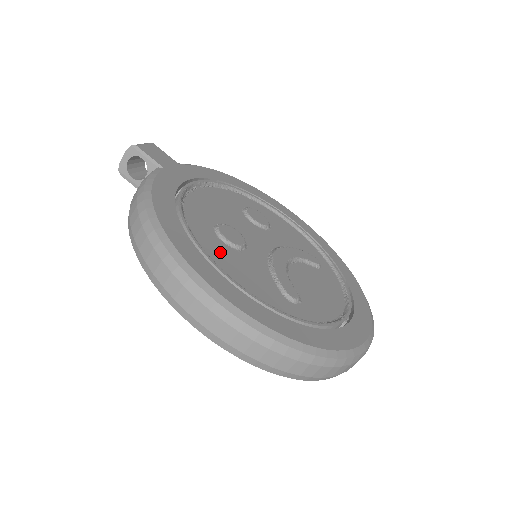
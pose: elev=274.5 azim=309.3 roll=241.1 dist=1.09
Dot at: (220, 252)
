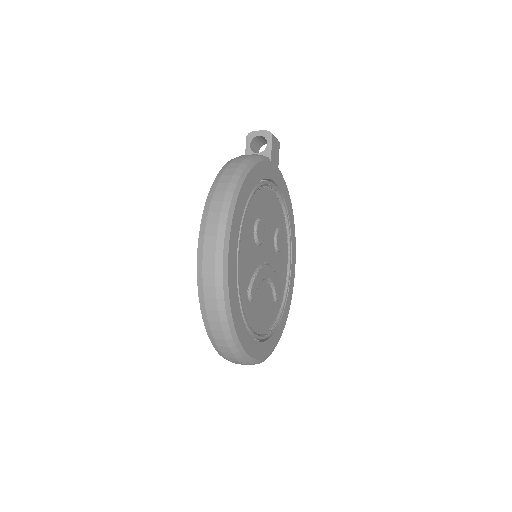
Dot at: (248, 232)
